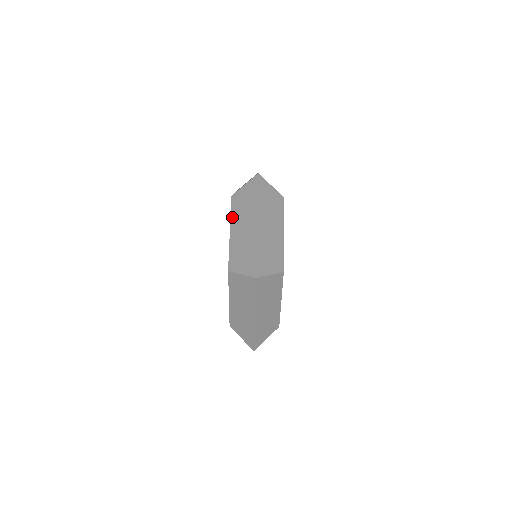
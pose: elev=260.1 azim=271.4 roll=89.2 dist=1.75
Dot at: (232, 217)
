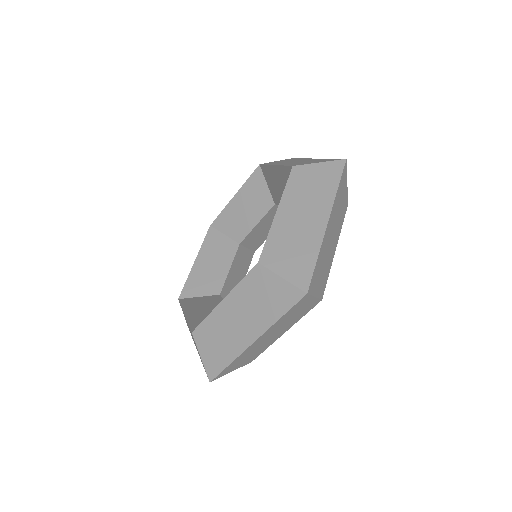
Dot at: (238, 289)
